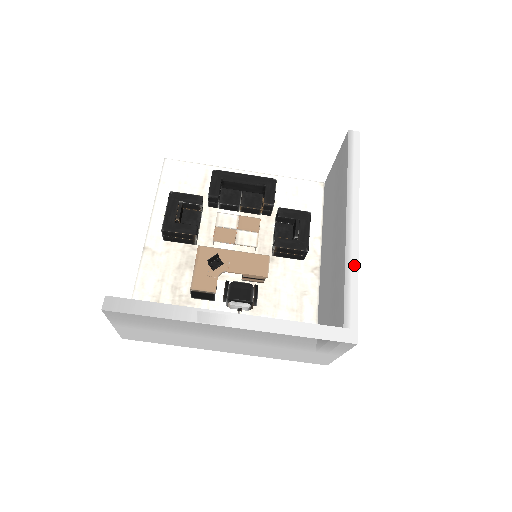
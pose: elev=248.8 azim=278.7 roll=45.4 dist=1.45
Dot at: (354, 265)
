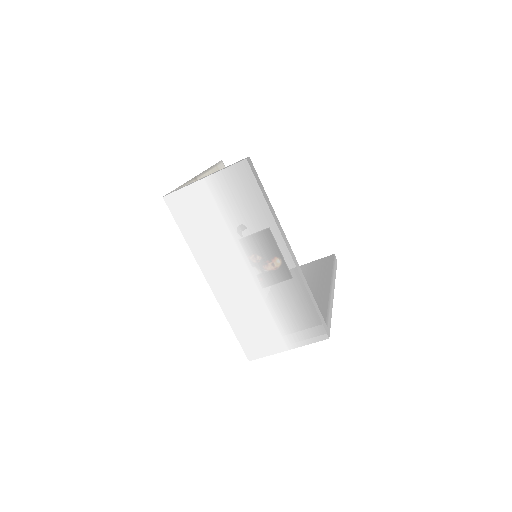
Dot at: (331, 305)
